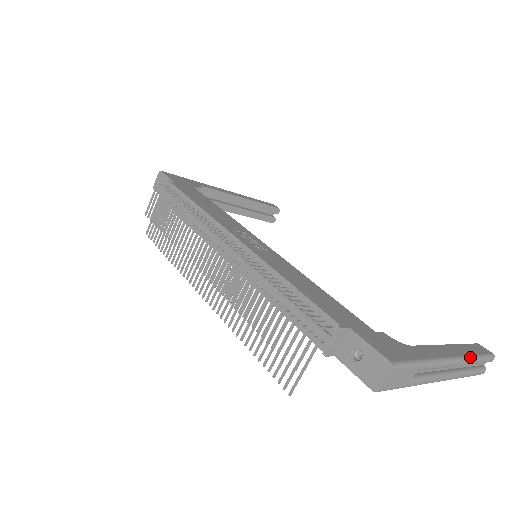
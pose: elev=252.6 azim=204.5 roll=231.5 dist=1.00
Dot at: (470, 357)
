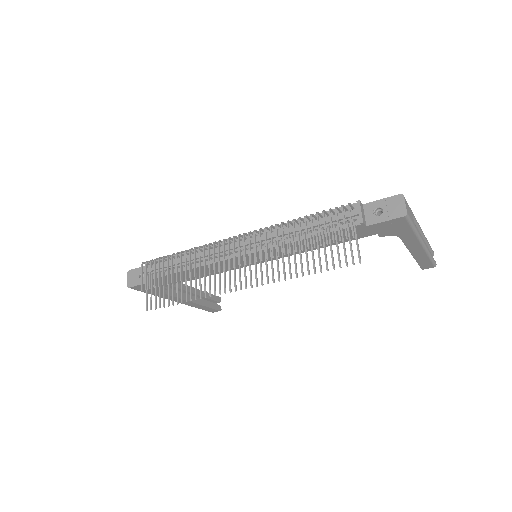
Dot at: occluded
